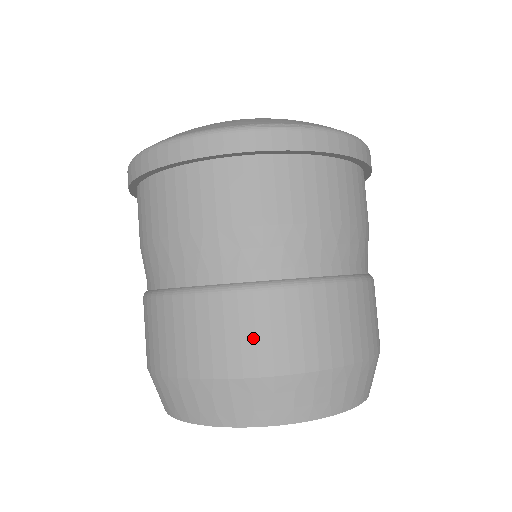
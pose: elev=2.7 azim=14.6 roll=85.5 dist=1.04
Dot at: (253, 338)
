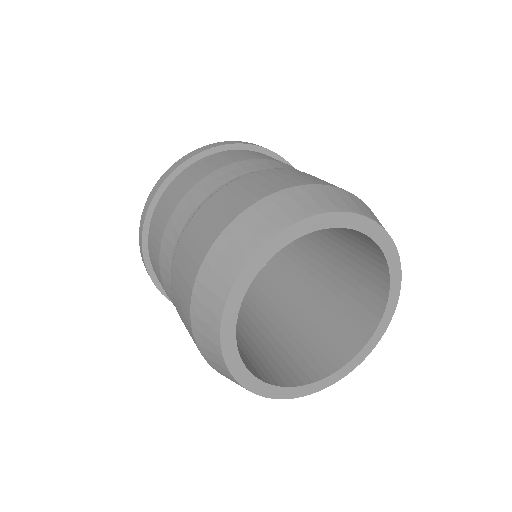
Dot at: (194, 245)
